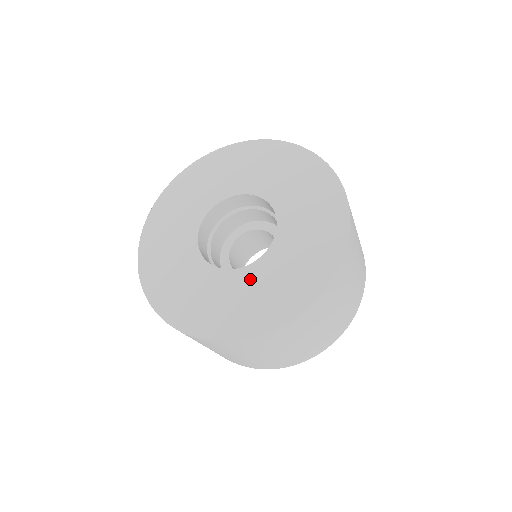
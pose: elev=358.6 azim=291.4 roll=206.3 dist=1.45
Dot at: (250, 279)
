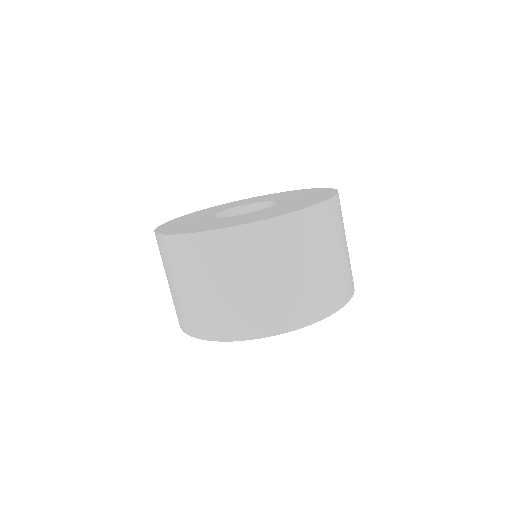
Dot at: (239, 217)
